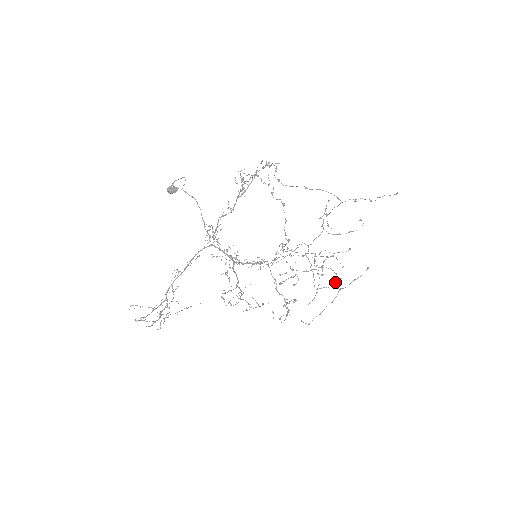
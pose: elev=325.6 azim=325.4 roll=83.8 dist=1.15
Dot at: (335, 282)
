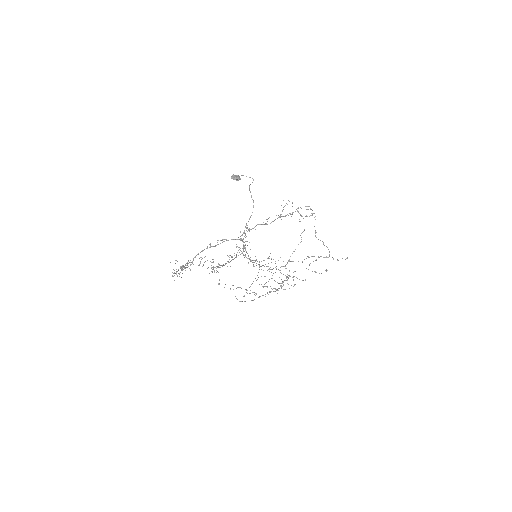
Dot at: occluded
